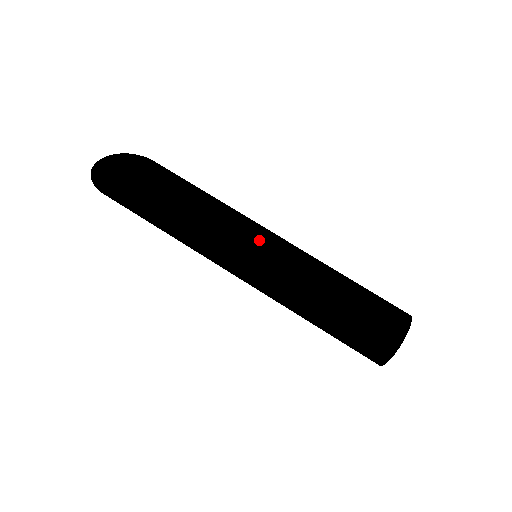
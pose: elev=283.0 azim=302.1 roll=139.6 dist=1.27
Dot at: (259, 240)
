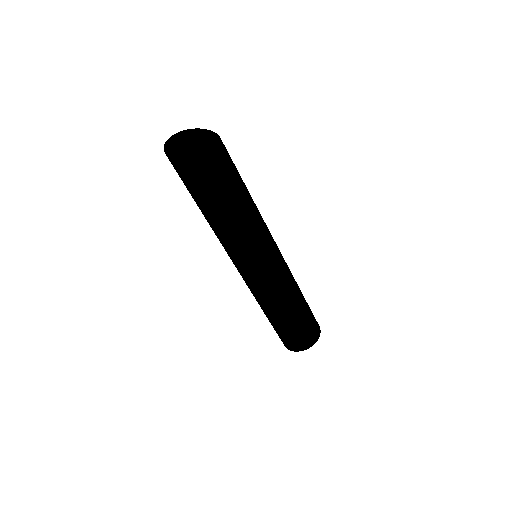
Dot at: (275, 254)
